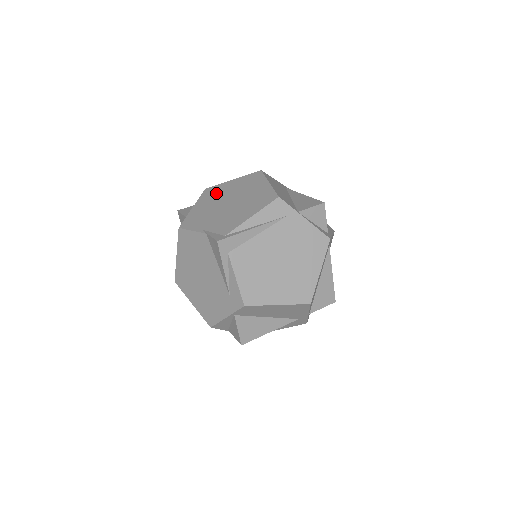
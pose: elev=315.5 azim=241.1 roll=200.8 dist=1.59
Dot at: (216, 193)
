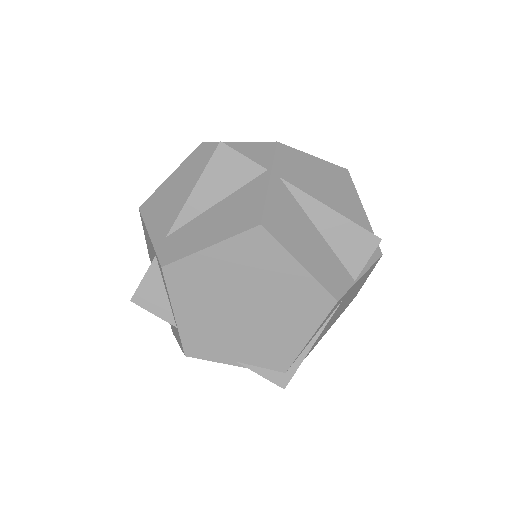
Dot at: (199, 283)
